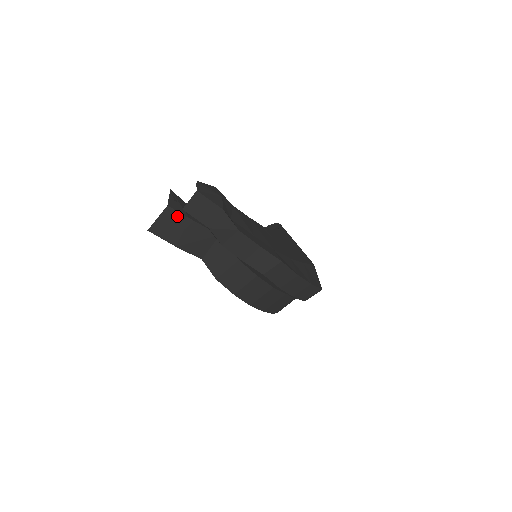
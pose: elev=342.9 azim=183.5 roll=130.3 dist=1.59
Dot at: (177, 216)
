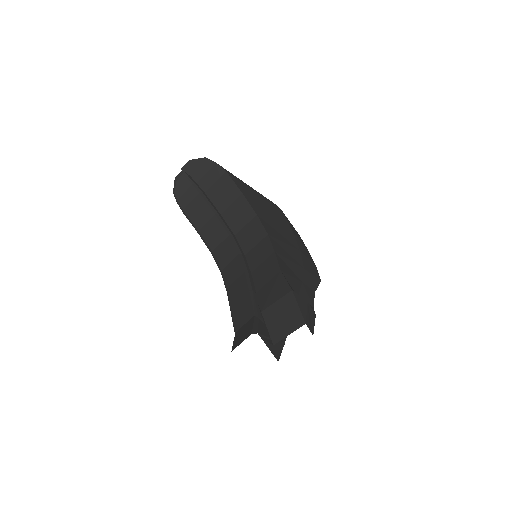
Dot at: occluded
